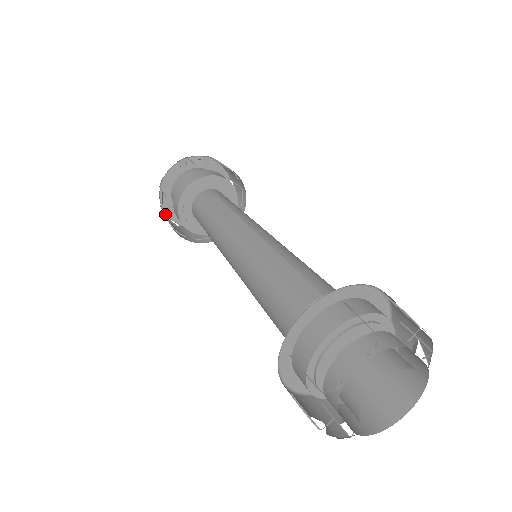
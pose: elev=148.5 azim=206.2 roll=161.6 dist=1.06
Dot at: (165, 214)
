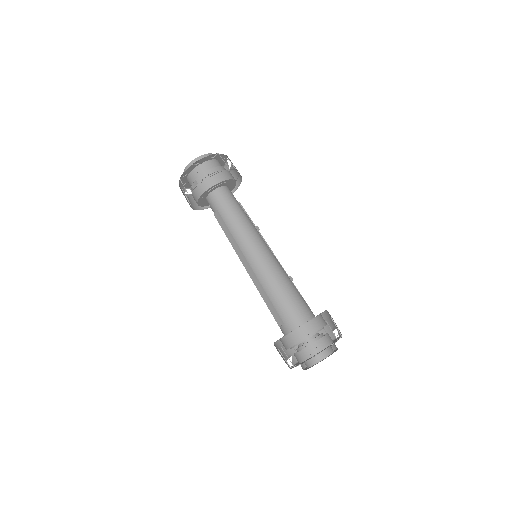
Dot at: occluded
